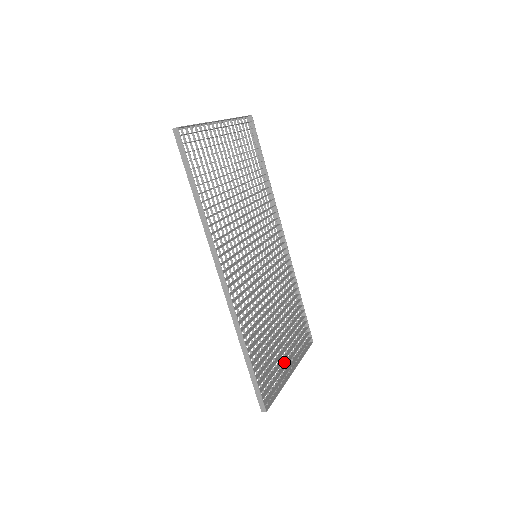
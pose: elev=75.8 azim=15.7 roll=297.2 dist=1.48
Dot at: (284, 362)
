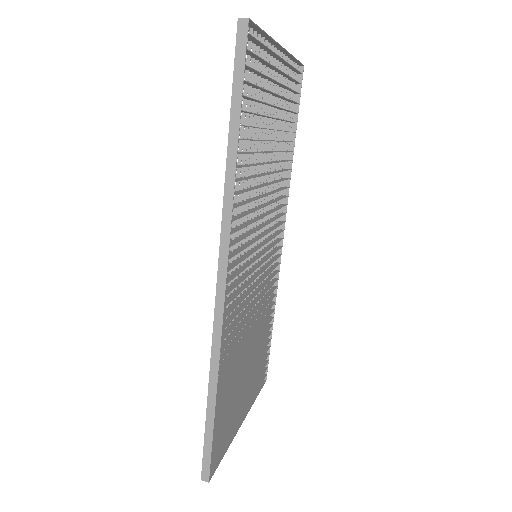
Dot at: occluded
